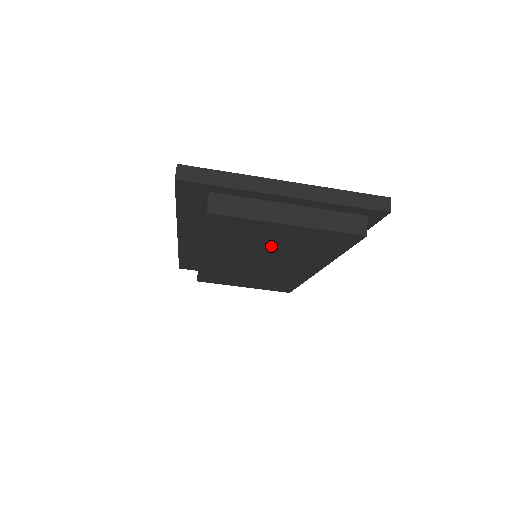
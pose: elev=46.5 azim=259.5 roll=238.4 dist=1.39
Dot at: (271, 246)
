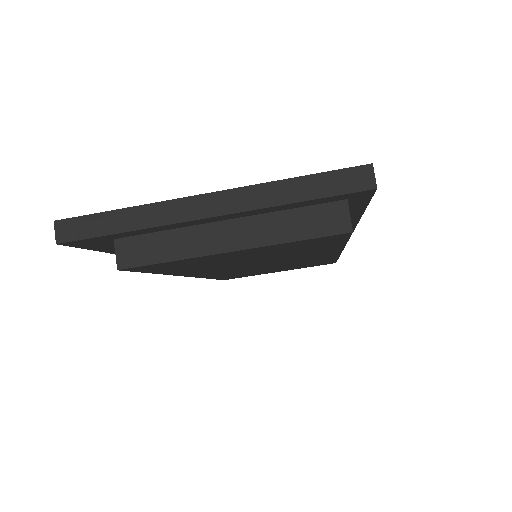
Dot at: (247, 260)
